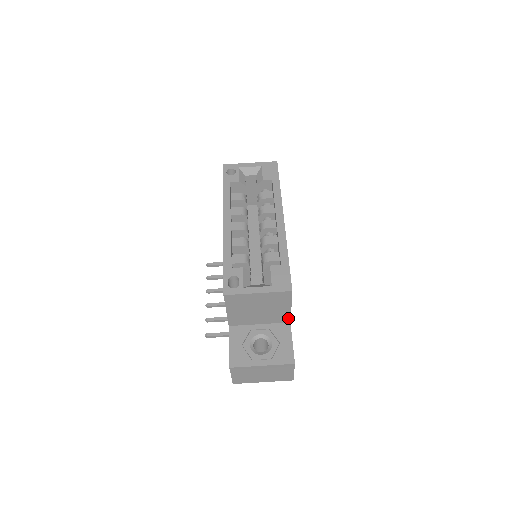
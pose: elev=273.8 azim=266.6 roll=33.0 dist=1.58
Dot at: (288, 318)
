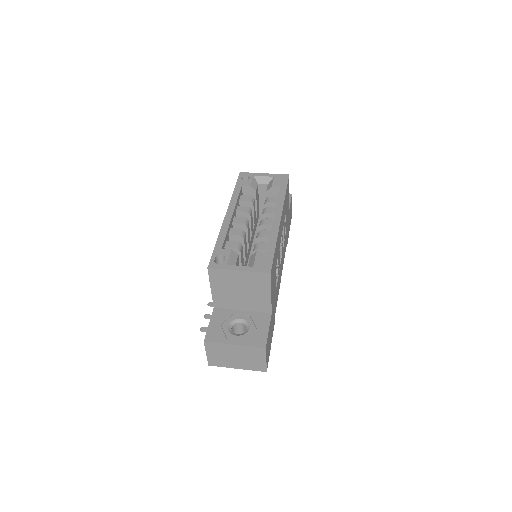
Dot at: (269, 307)
